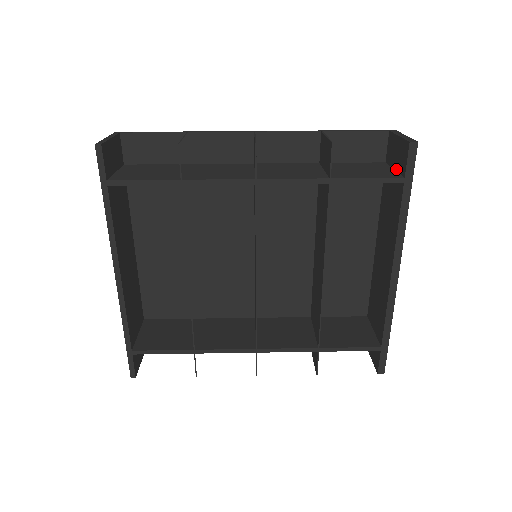
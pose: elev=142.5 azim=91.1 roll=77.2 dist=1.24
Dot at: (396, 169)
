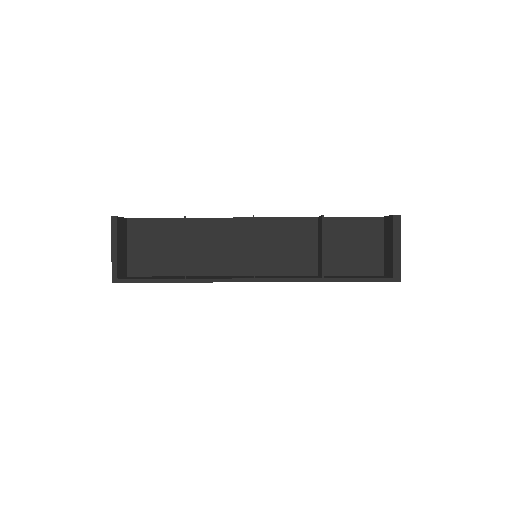
Dot at: occluded
